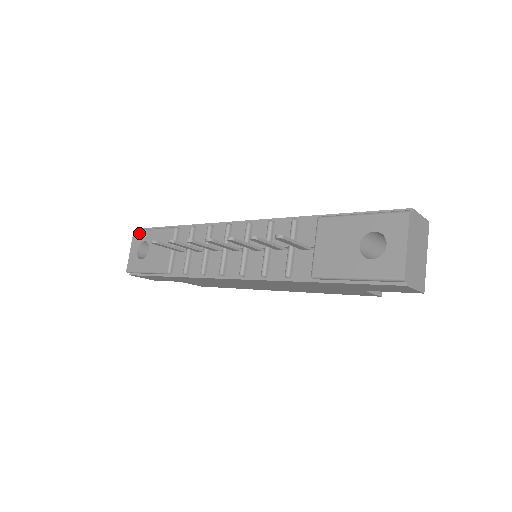
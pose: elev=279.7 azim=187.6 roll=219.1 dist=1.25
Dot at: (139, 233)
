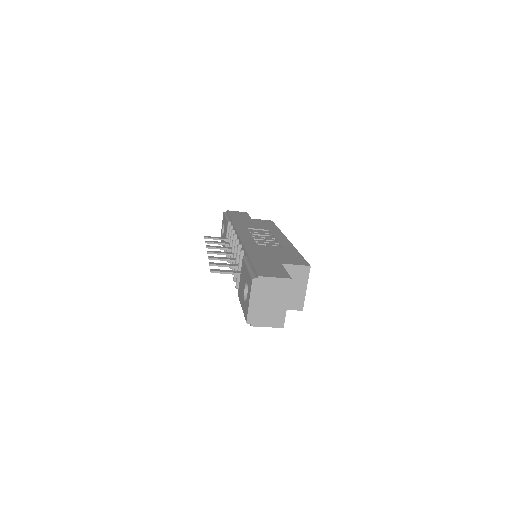
Dot at: occluded
